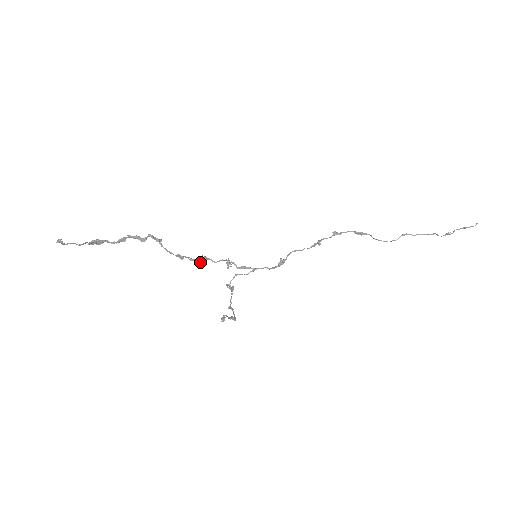
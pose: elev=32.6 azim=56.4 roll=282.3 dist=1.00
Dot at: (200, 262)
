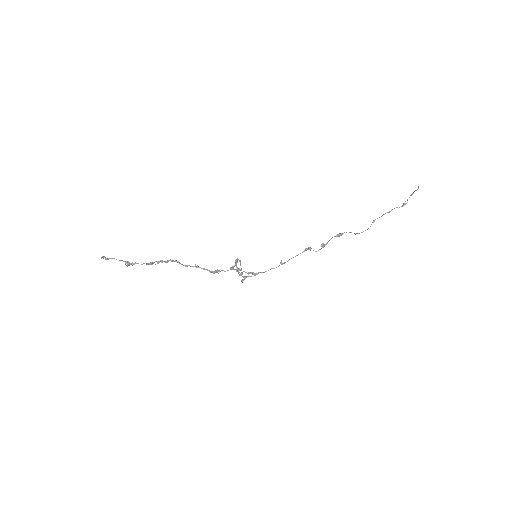
Dot at: occluded
